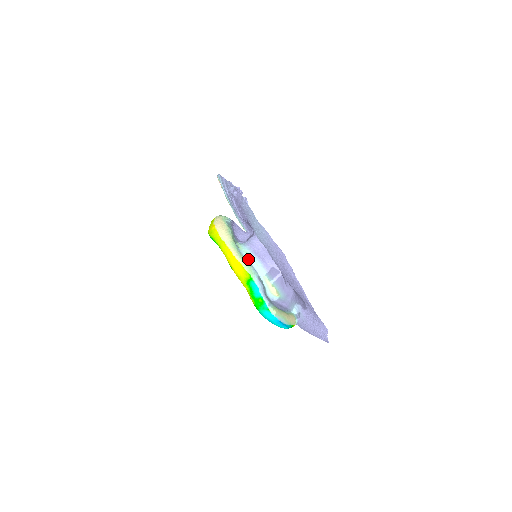
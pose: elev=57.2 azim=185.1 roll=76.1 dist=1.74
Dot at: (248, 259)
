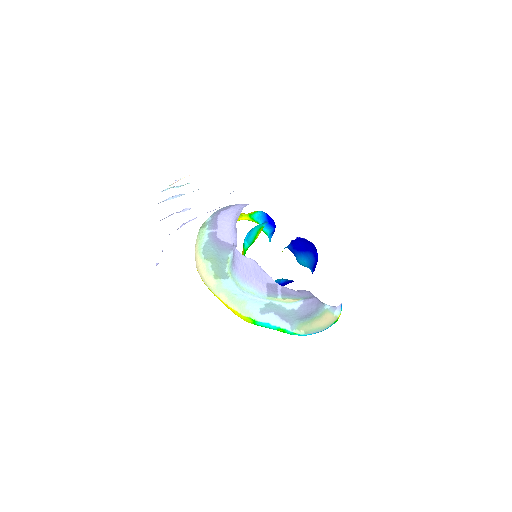
Dot at: (241, 291)
